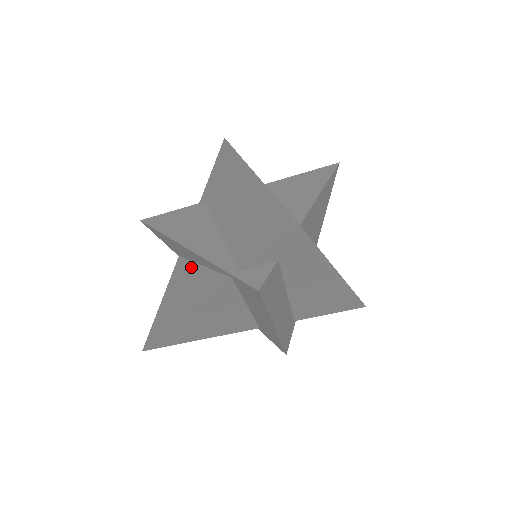
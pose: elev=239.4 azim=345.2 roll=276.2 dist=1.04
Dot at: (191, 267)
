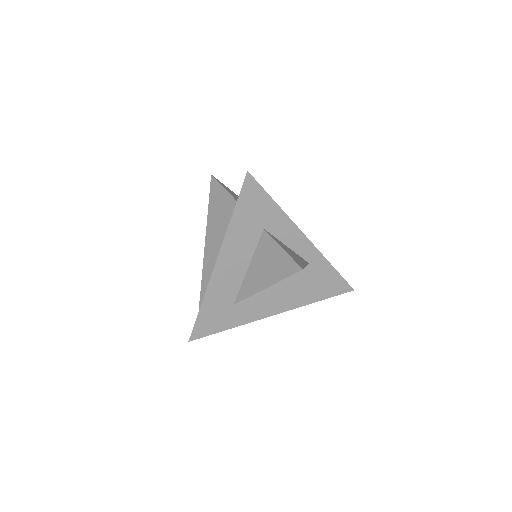
Dot at: occluded
